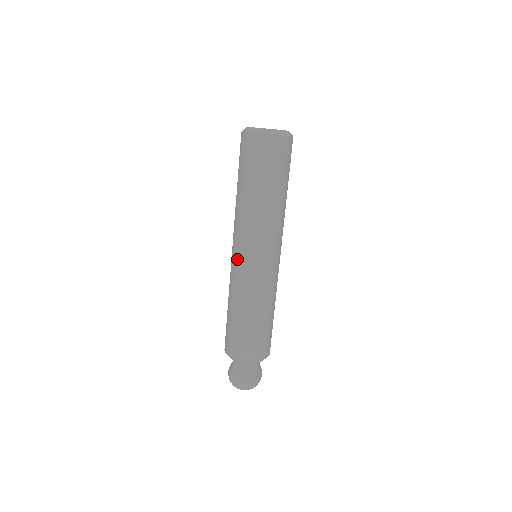
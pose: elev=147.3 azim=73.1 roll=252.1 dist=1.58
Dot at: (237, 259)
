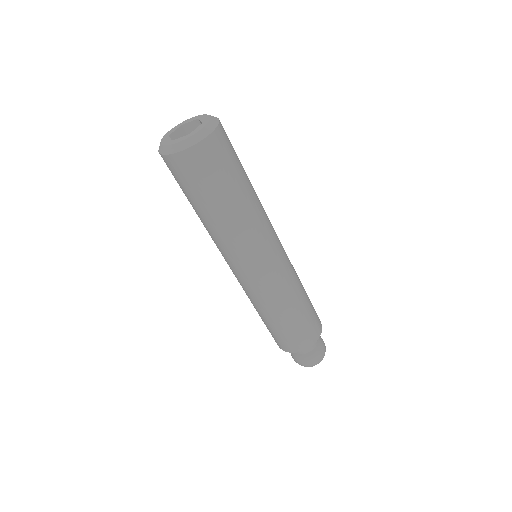
Dot at: (251, 276)
